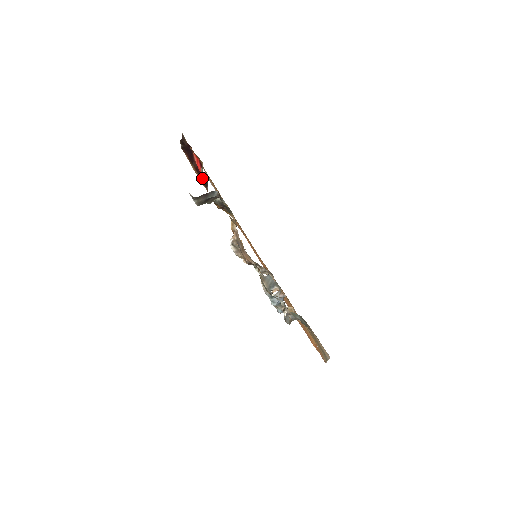
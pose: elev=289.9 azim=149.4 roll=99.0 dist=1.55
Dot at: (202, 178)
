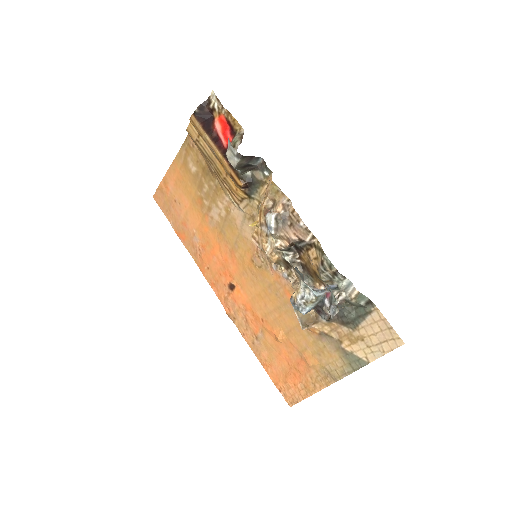
Dot at: (222, 149)
